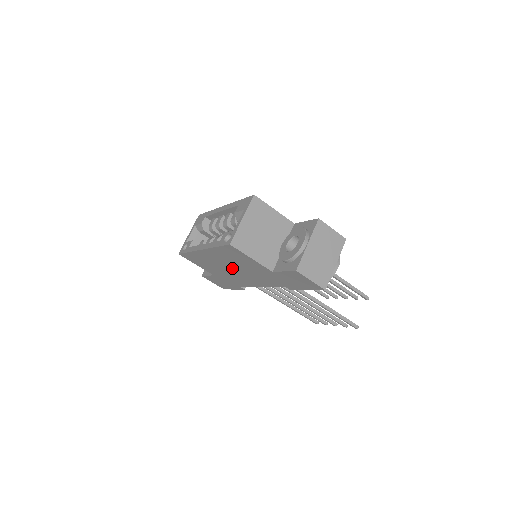
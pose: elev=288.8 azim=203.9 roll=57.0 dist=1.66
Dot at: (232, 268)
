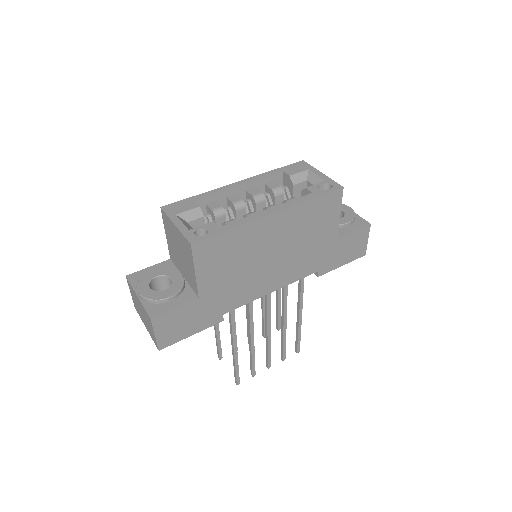
Dot at: (276, 253)
